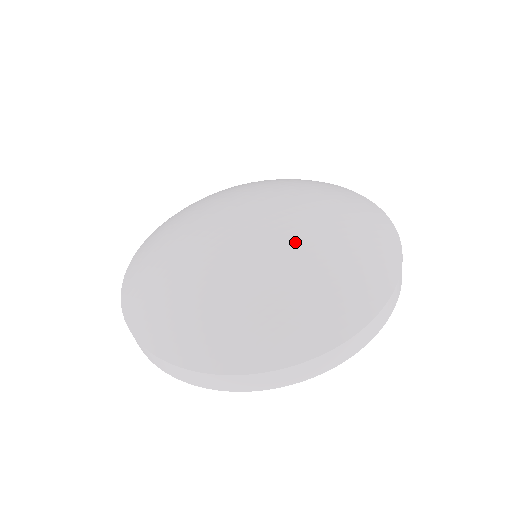
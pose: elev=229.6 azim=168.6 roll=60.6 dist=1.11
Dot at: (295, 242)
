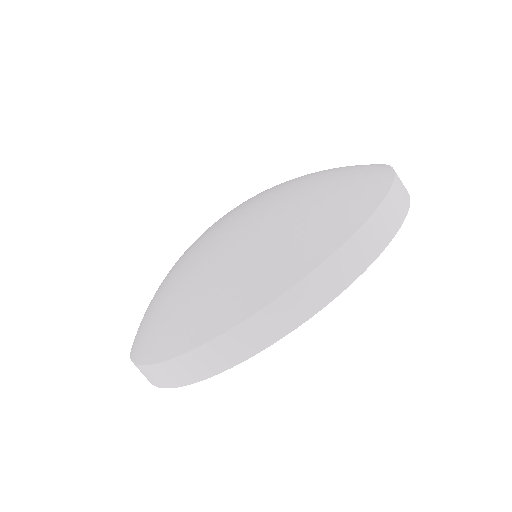
Dot at: (282, 185)
